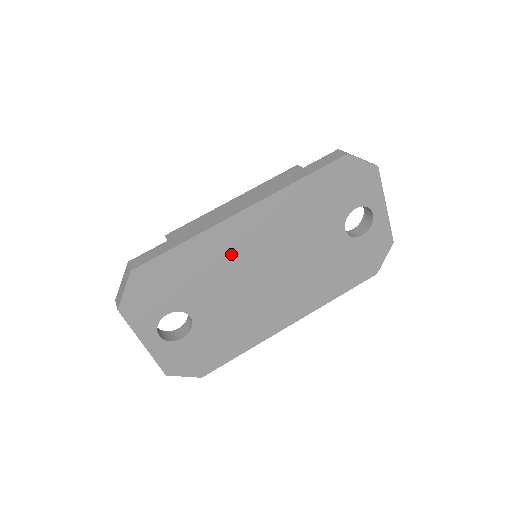
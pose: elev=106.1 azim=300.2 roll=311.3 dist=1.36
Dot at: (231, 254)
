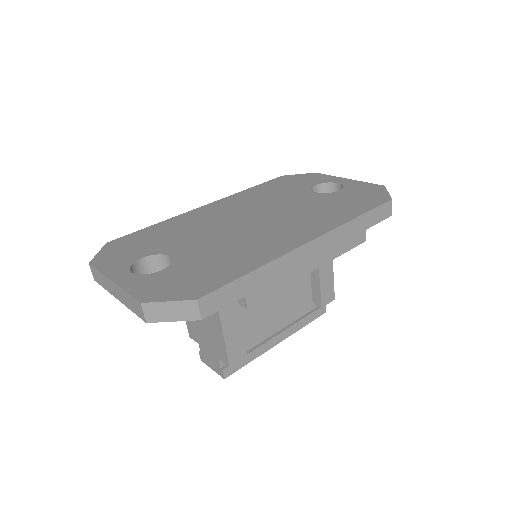
Dot at: (203, 221)
